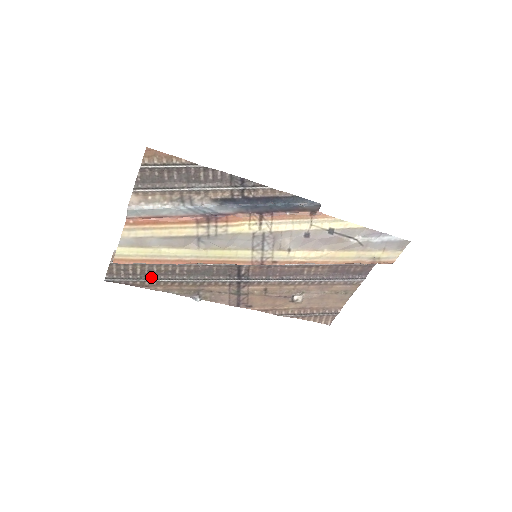
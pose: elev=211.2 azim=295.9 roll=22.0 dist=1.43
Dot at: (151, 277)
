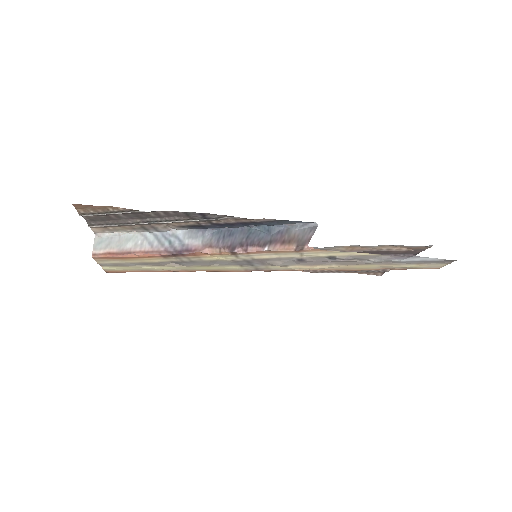
Dot at: occluded
